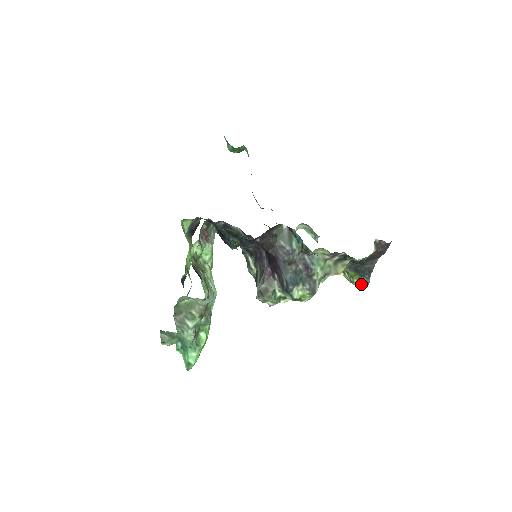
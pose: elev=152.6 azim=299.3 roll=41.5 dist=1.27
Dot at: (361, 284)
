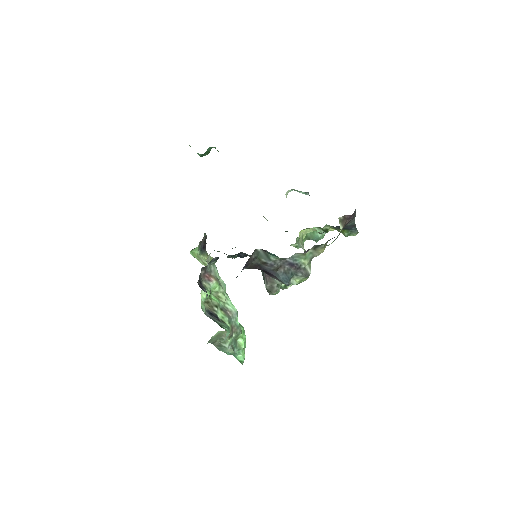
Dot at: (352, 235)
